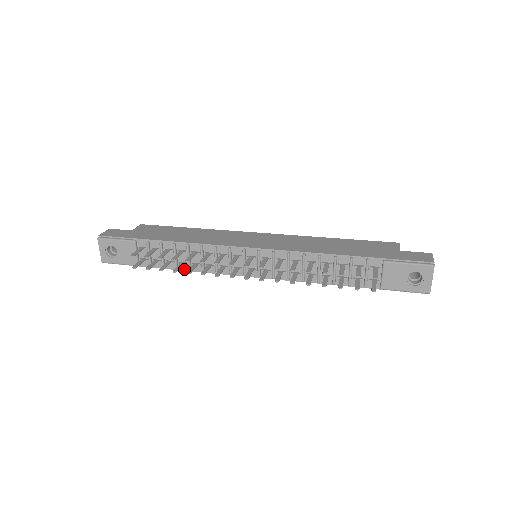
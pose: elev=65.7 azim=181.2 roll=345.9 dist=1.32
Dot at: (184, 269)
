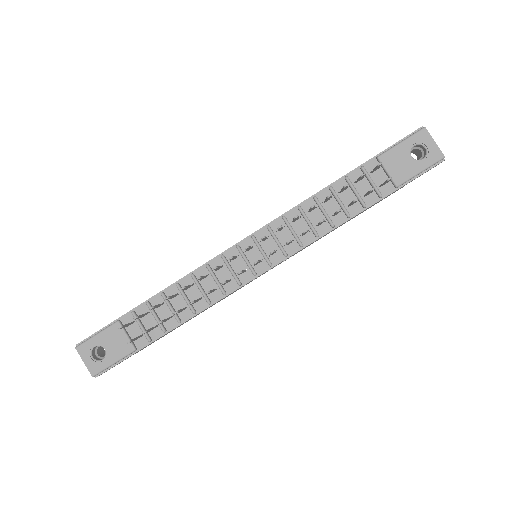
Dot at: (188, 317)
